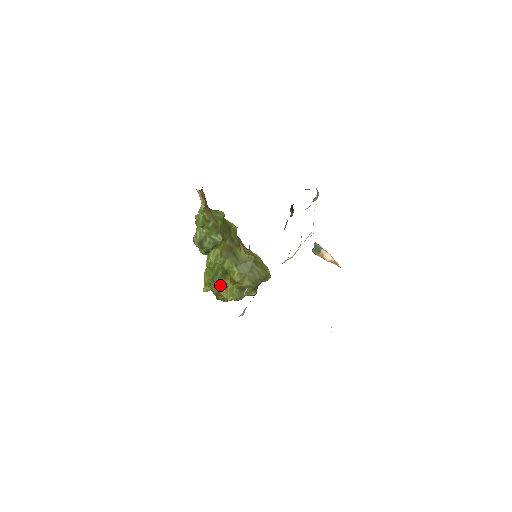
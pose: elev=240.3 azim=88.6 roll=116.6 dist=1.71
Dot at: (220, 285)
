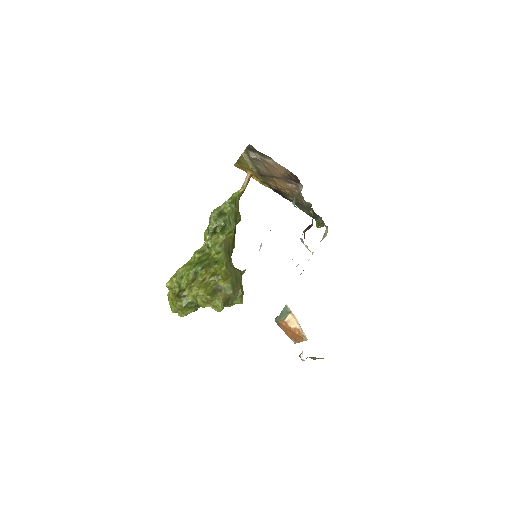
Dot at: (198, 274)
